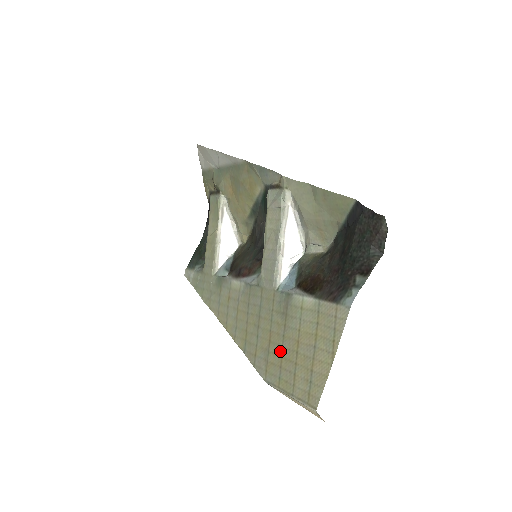
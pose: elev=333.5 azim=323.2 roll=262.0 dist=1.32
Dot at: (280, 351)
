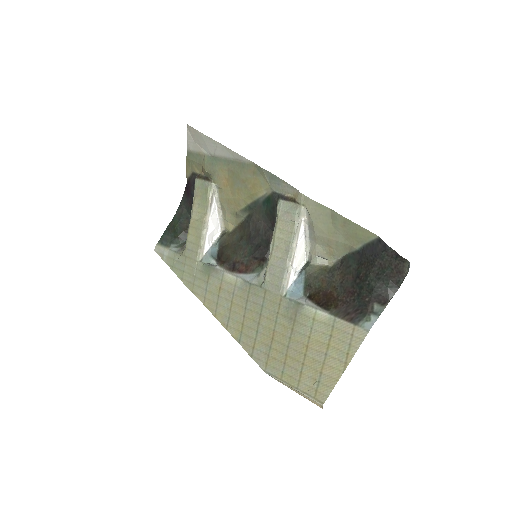
Dot at: (285, 350)
